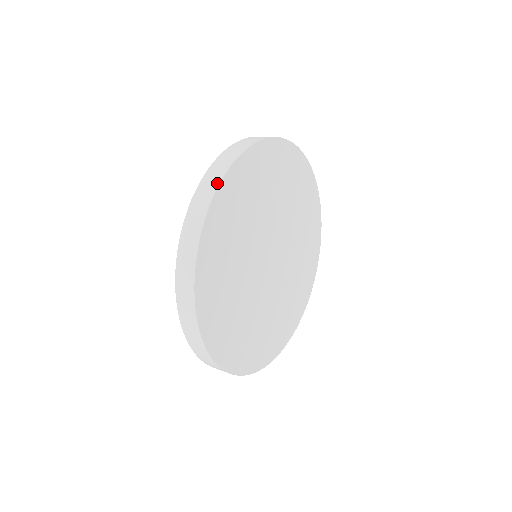
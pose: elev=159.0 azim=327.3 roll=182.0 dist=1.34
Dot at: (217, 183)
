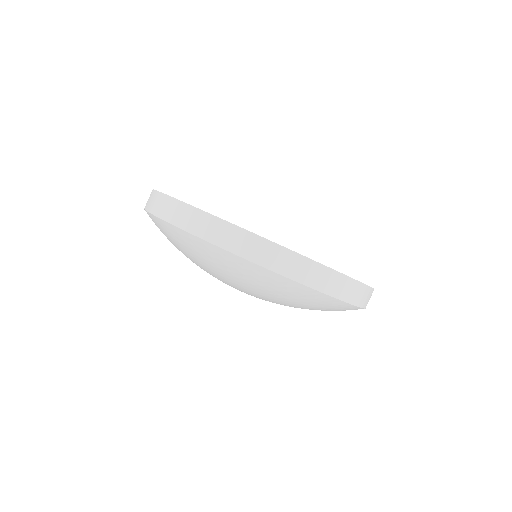
Dot at: occluded
